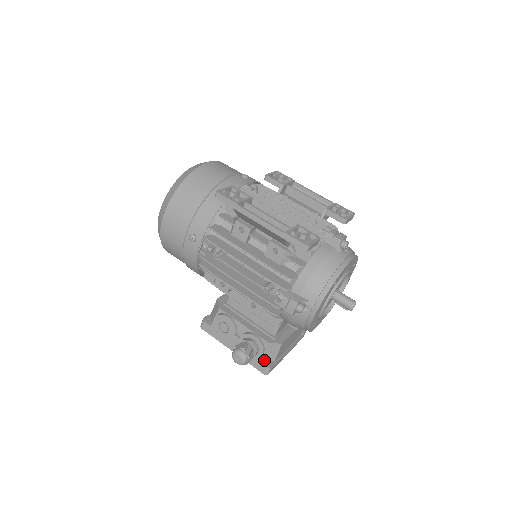
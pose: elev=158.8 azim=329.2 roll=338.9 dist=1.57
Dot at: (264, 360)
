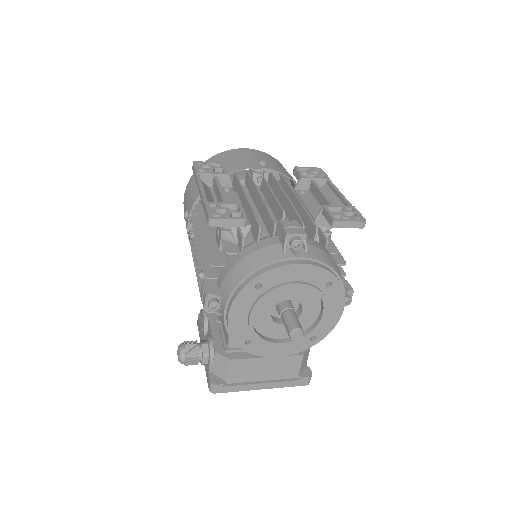
Dot at: (215, 374)
